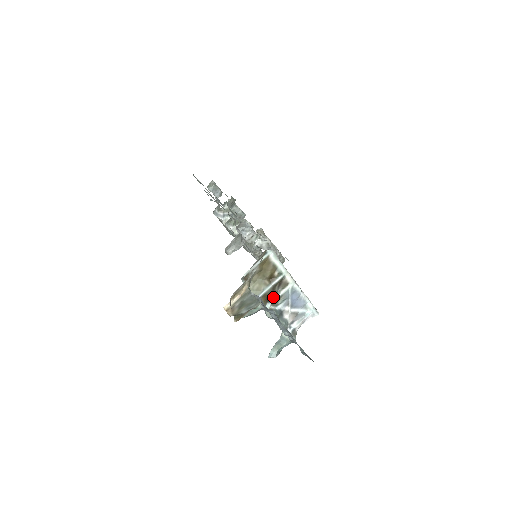
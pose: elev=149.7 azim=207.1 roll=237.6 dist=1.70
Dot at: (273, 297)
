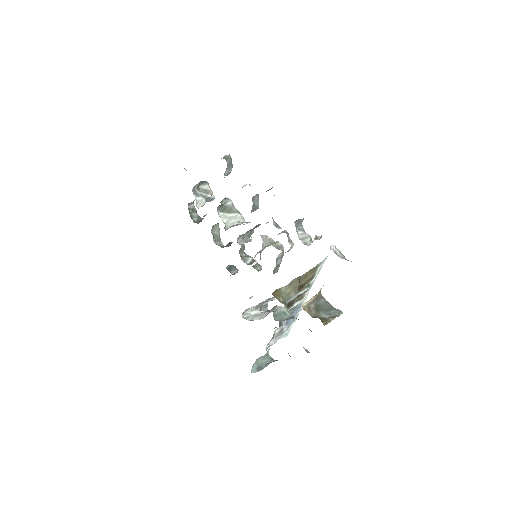
Dot at: (289, 307)
